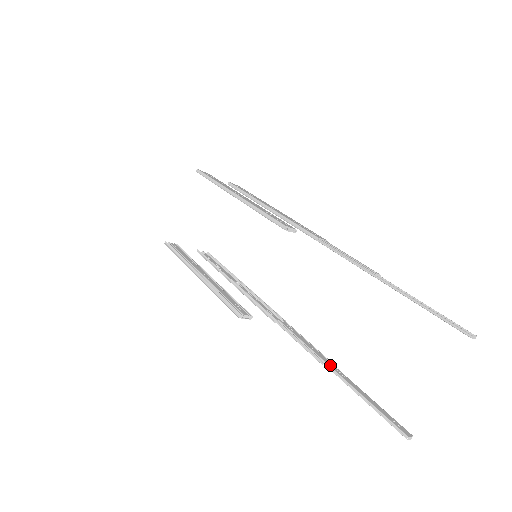
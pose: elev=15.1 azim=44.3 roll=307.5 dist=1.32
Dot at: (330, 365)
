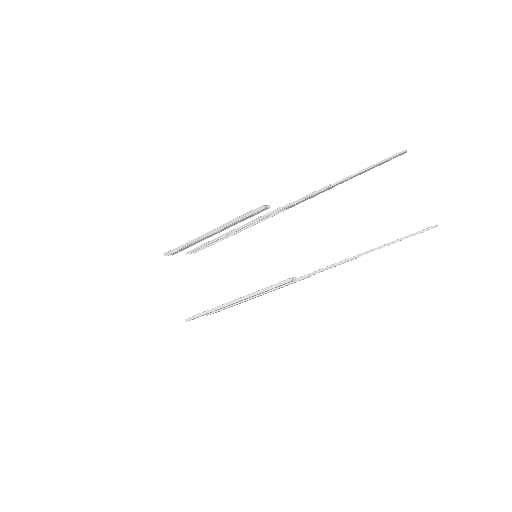
Dot at: (362, 253)
